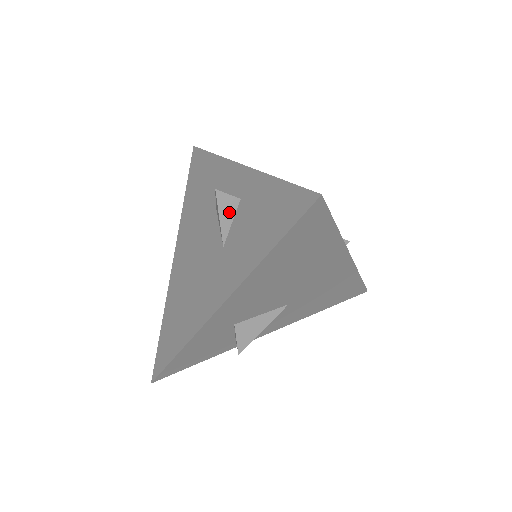
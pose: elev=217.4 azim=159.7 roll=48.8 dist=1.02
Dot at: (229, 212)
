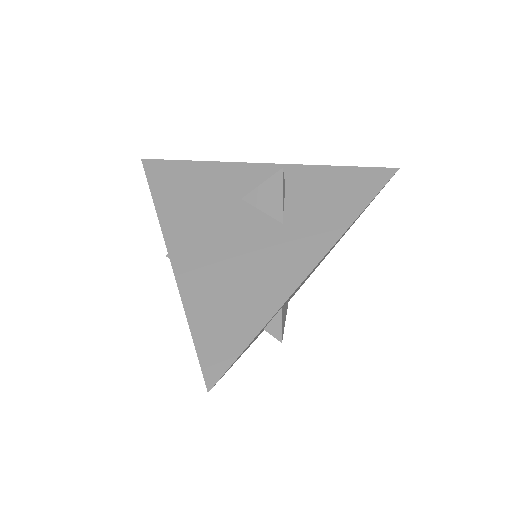
Dot at: (284, 193)
